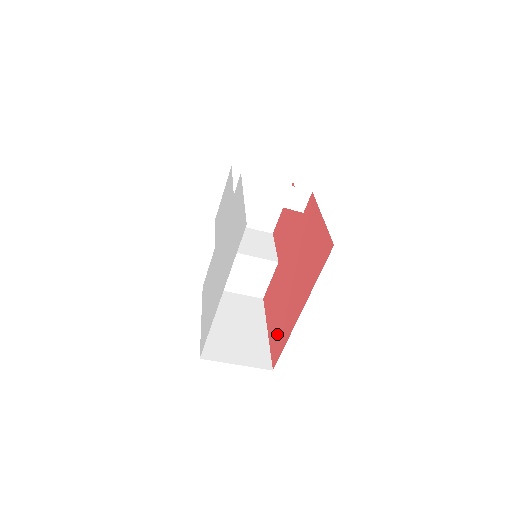
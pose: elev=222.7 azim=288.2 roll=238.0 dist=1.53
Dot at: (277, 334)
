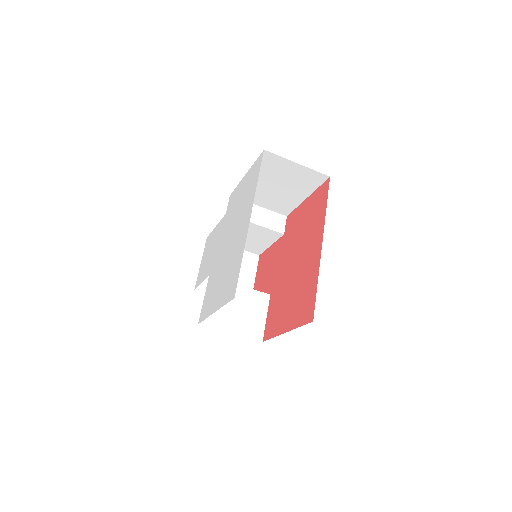
Dot at: (301, 303)
